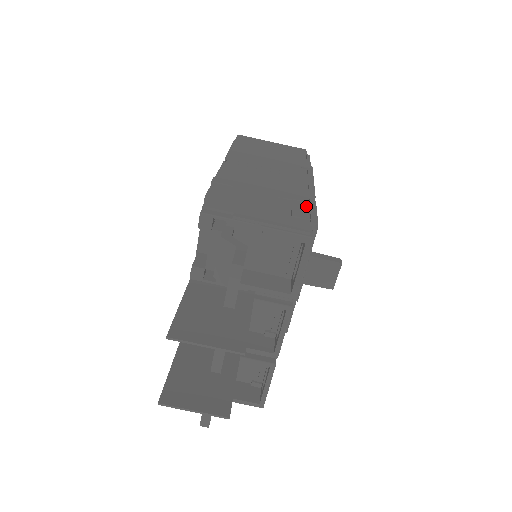
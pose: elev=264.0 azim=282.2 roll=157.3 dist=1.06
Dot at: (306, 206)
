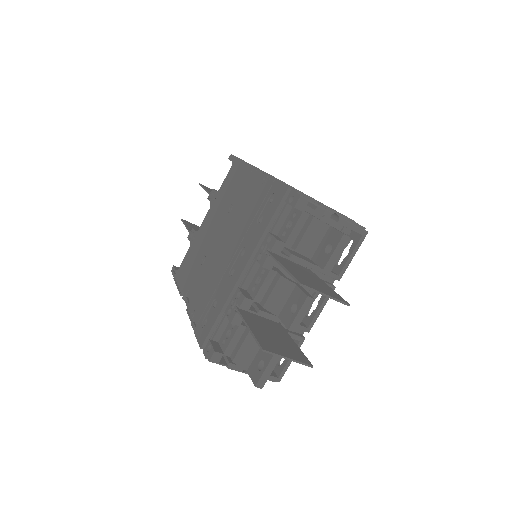
Dot at: occluded
